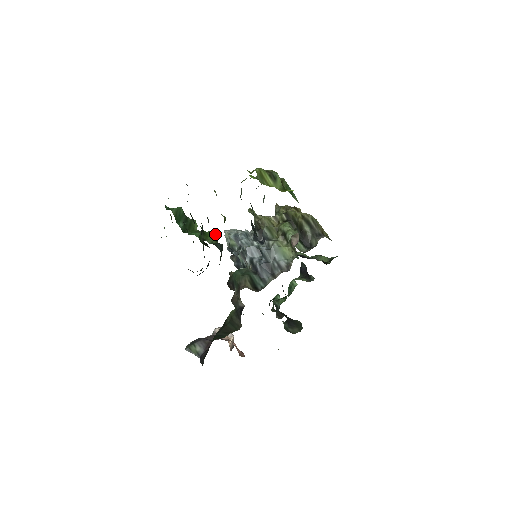
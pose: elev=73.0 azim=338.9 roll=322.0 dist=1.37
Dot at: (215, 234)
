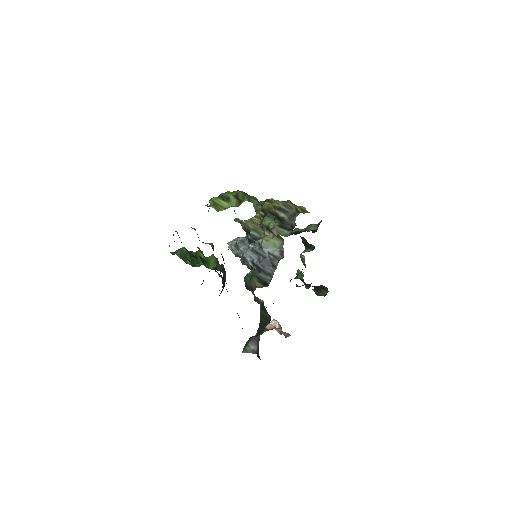
Dot at: (214, 258)
